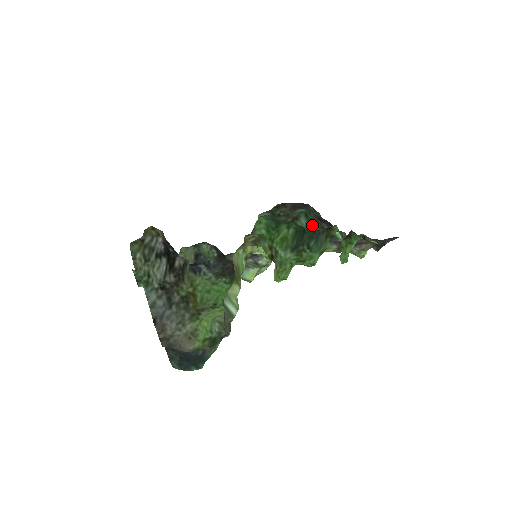
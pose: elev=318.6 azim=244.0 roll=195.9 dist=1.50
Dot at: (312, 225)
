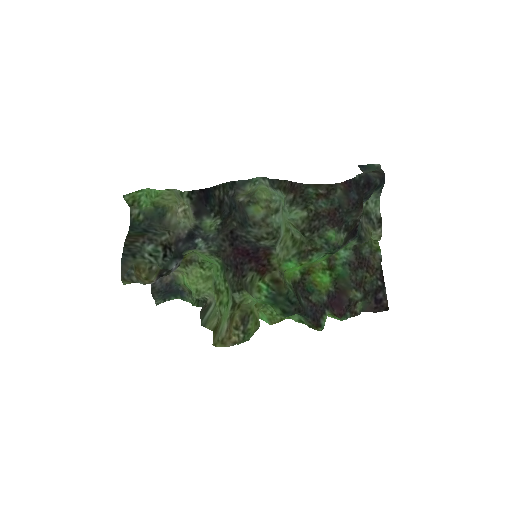
Dot at: (330, 254)
